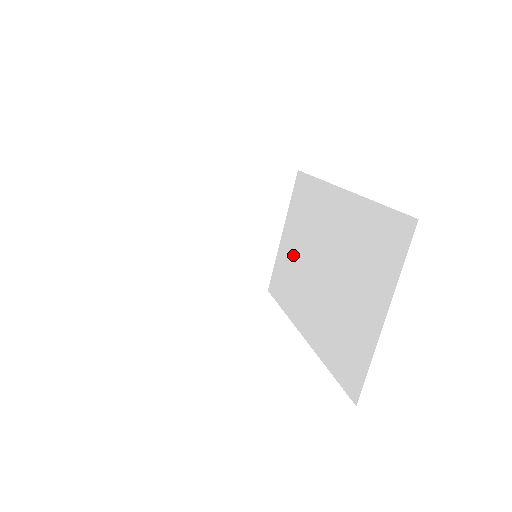
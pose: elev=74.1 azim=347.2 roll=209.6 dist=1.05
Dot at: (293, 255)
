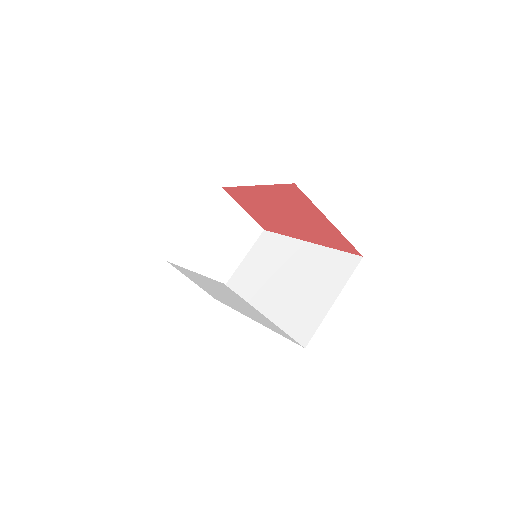
Dot at: (251, 276)
